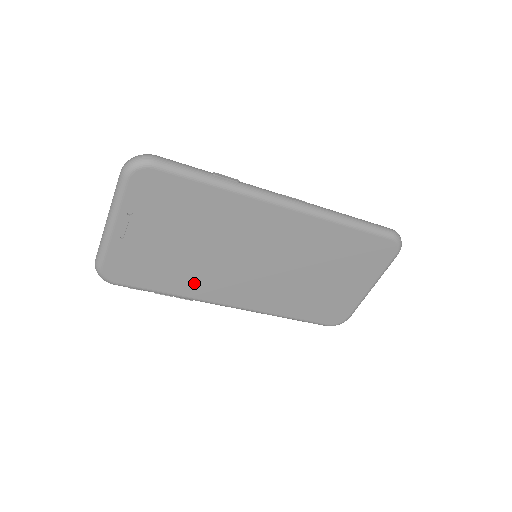
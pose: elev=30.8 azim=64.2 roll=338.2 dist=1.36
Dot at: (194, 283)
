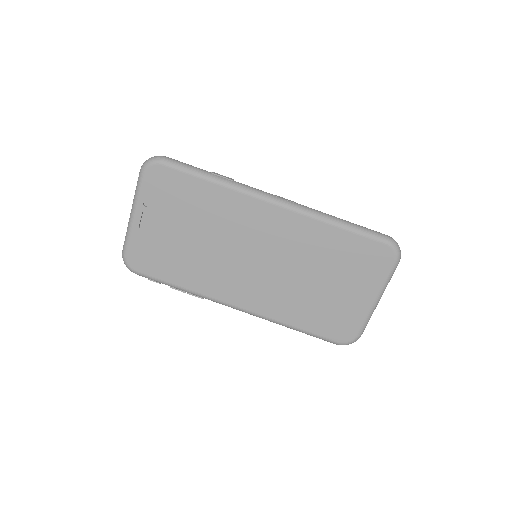
Dot at: (201, 278)
